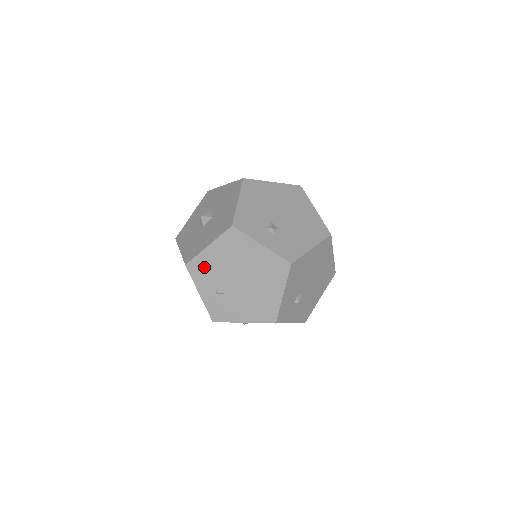
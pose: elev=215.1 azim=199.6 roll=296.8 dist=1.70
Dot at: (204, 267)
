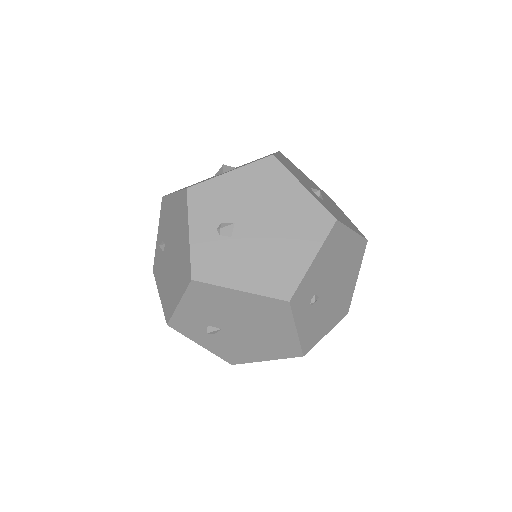
Dot at: (166, 212)
